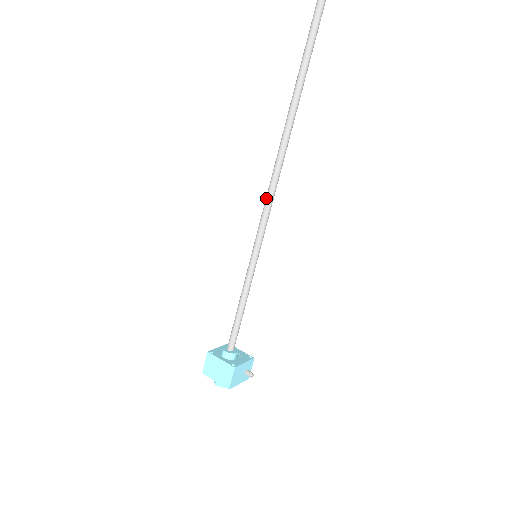
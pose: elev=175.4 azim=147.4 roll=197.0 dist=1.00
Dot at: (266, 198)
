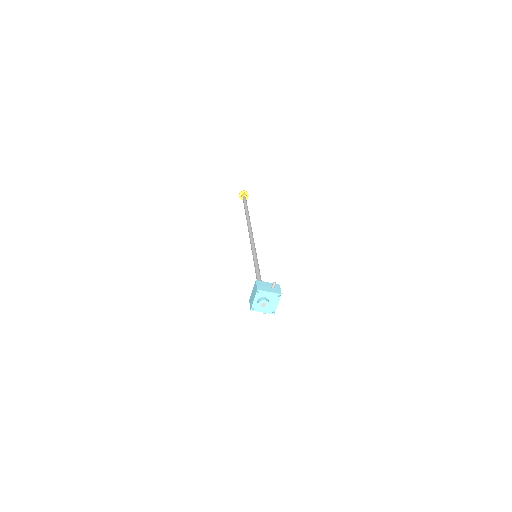
Dot at: (250, 241)
